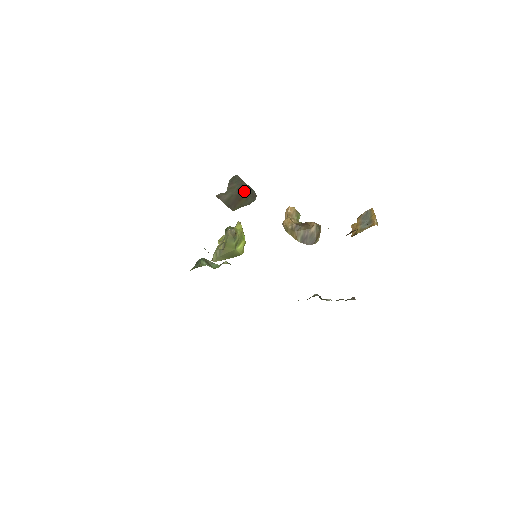
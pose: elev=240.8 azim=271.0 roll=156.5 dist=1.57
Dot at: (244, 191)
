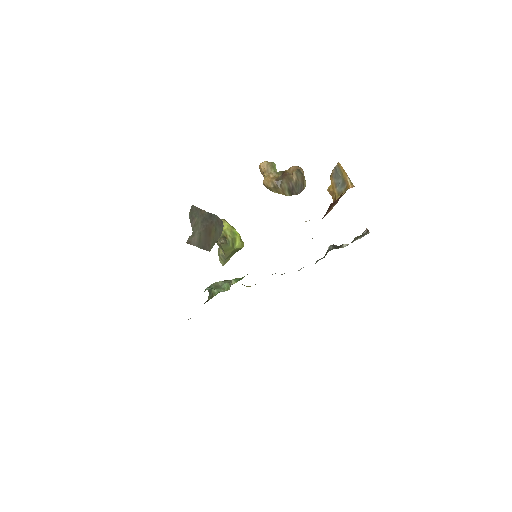
Dot at: (208, 222)
